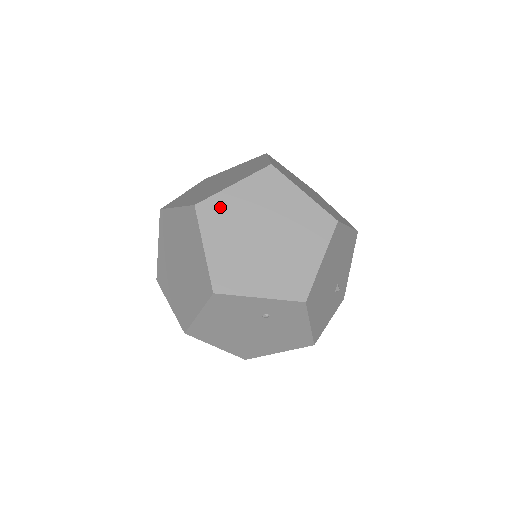
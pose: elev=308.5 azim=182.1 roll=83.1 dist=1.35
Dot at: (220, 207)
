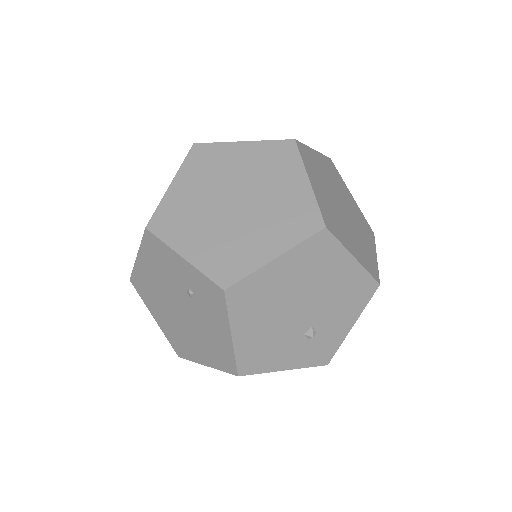
Dot at: (214, 155)
